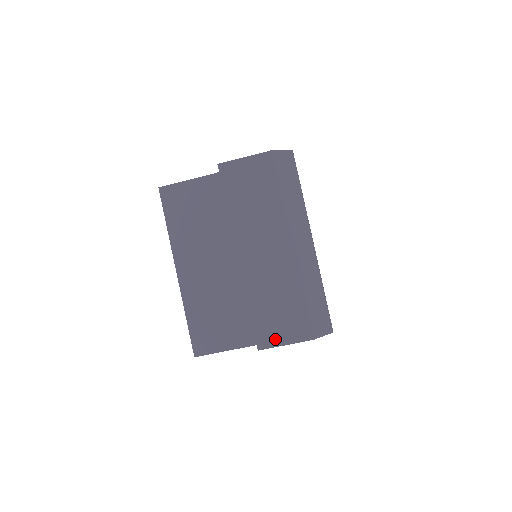
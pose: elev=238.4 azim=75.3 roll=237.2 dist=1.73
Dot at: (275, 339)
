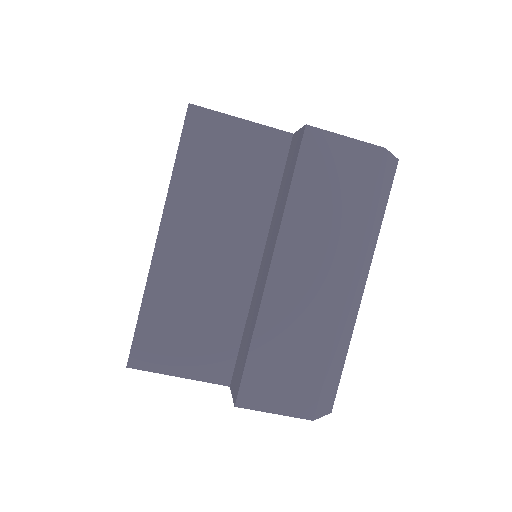
Dot at: (265, 400)
